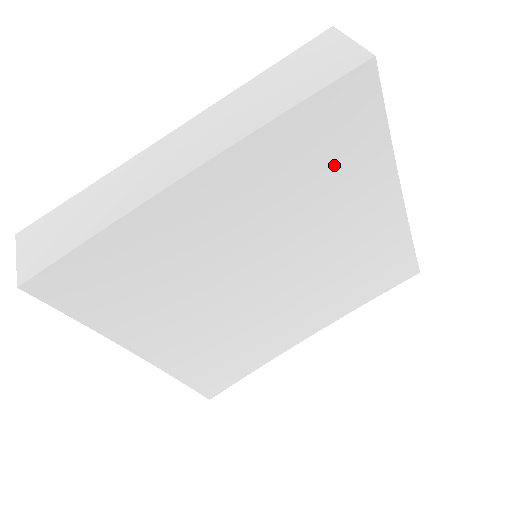
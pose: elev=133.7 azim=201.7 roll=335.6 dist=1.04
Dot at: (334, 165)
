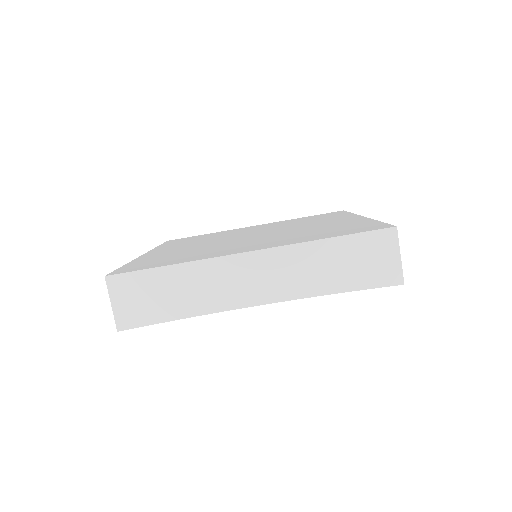
Dot at: occluded
